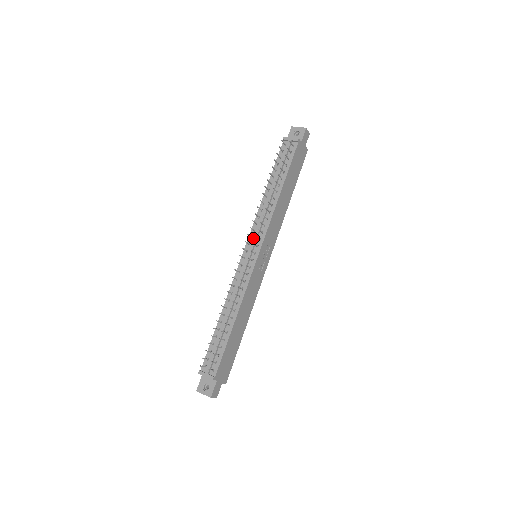
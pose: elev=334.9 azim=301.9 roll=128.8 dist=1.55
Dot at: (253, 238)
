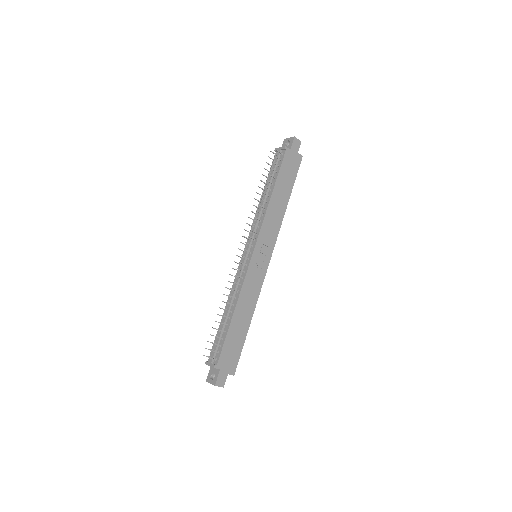
Dot at: (249, 239)
